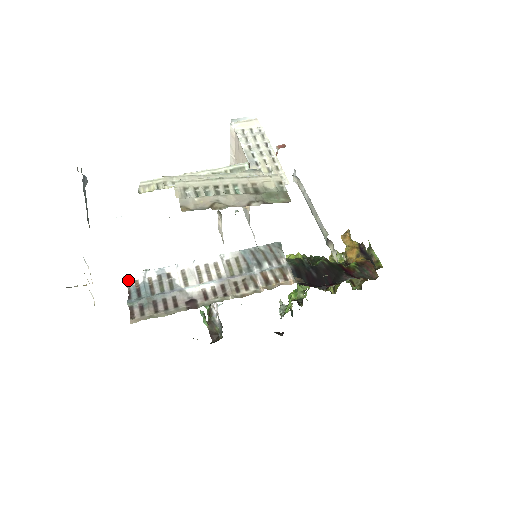
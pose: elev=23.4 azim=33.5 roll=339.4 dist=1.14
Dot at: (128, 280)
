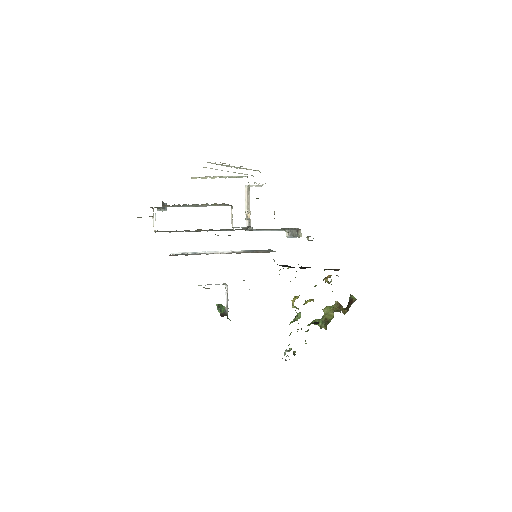
Dot at: (174, 254)
